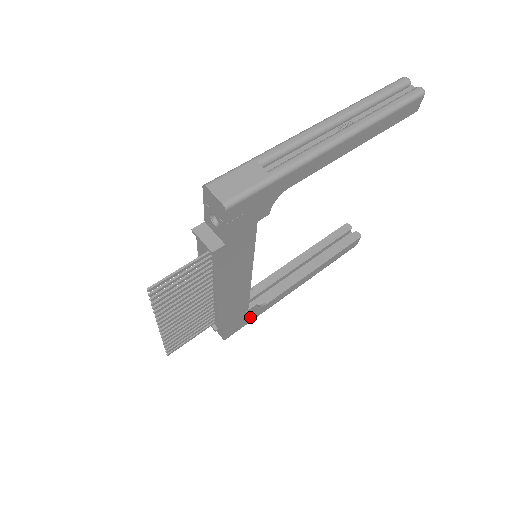
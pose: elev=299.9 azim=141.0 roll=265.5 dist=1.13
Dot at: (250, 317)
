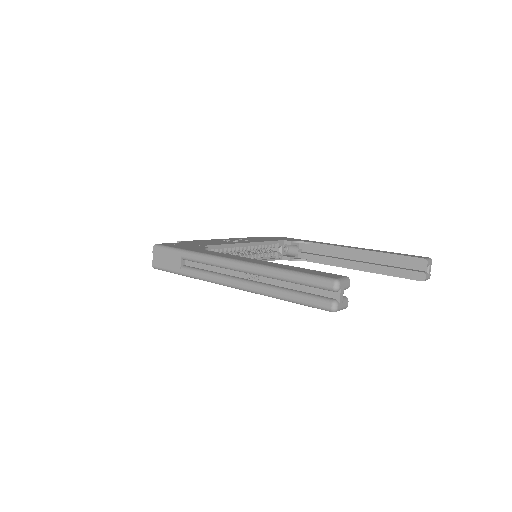
Dot at: occluded
